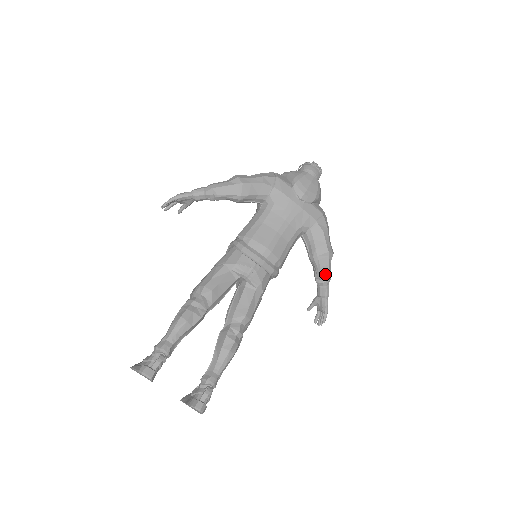
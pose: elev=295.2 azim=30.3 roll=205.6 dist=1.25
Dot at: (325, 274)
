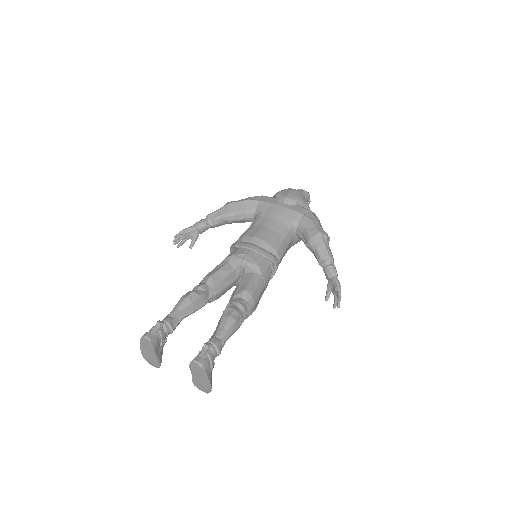
Dot at: (324, 253)
